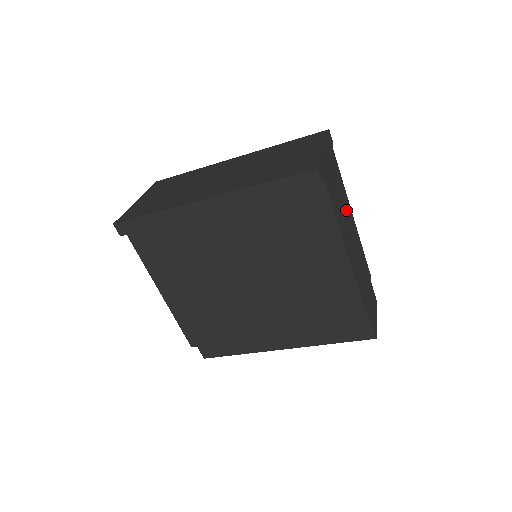
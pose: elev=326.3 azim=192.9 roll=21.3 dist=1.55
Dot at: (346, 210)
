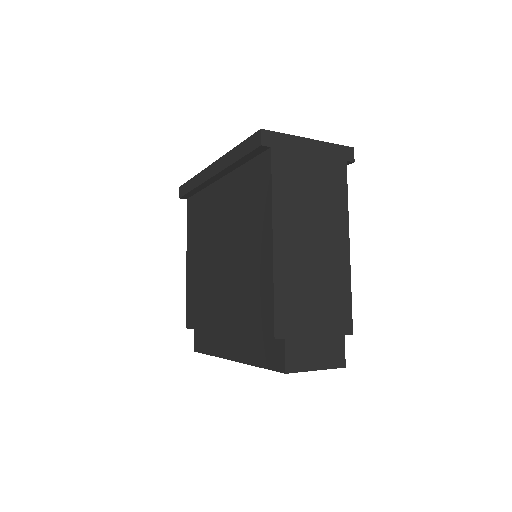
Dot at: (325, 220)
